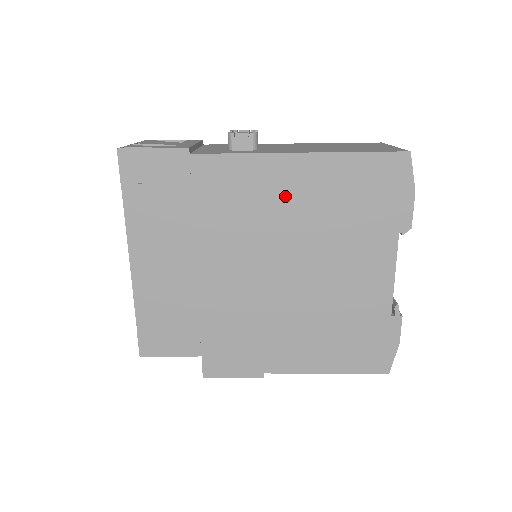
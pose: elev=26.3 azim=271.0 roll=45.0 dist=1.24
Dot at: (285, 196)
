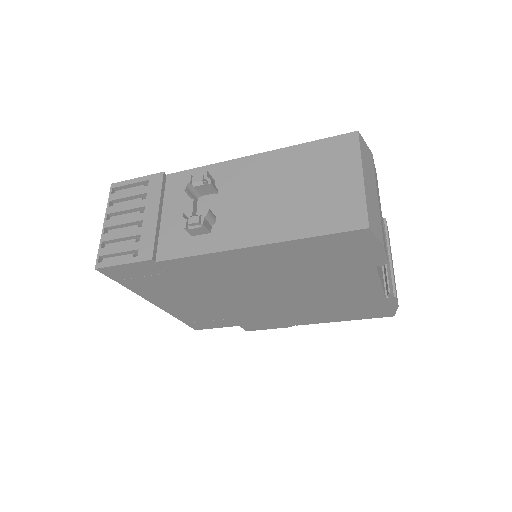
Dot at: (255, 266)
